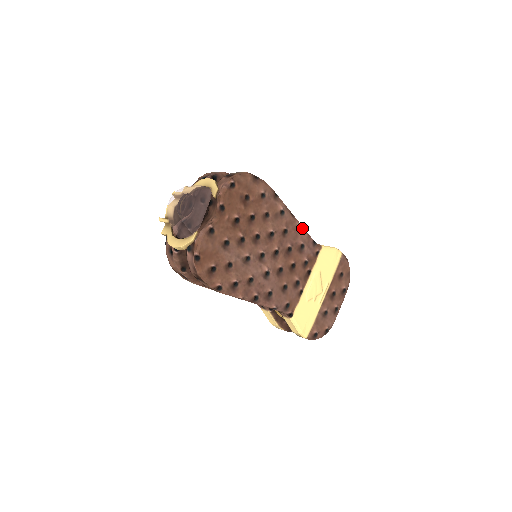
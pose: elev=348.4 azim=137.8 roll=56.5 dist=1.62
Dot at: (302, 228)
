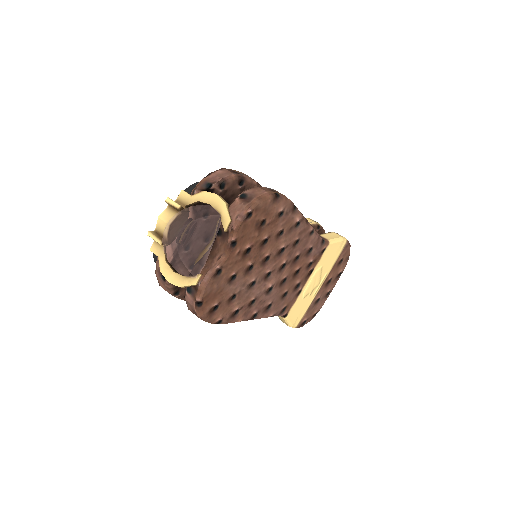
Dot at: (314, 232)
